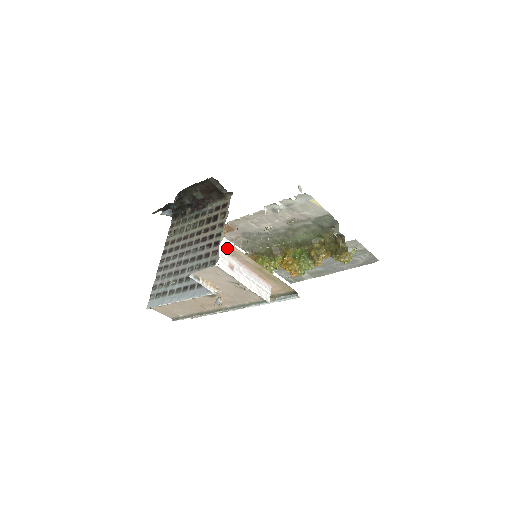
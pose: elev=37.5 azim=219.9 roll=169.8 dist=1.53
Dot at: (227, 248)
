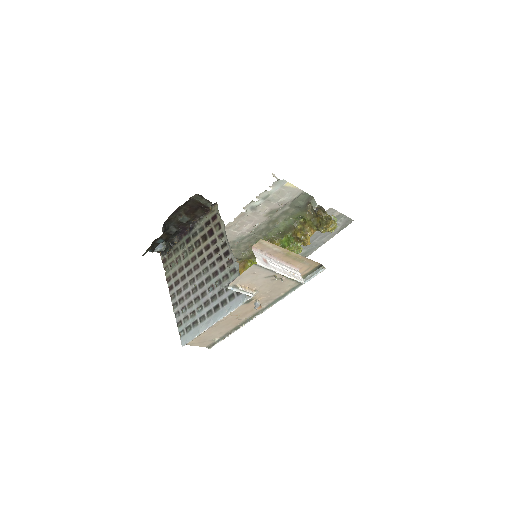
Dot at: (256, 244)
